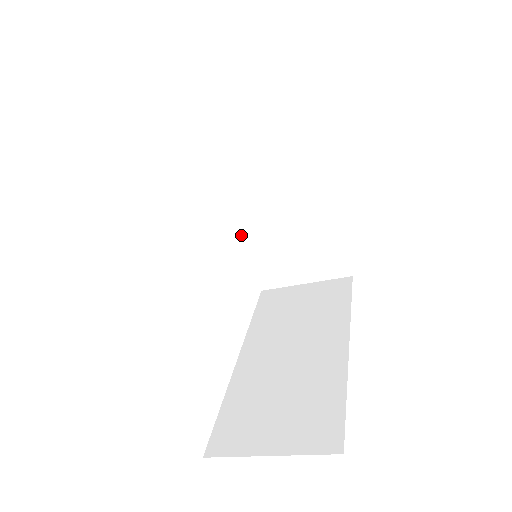
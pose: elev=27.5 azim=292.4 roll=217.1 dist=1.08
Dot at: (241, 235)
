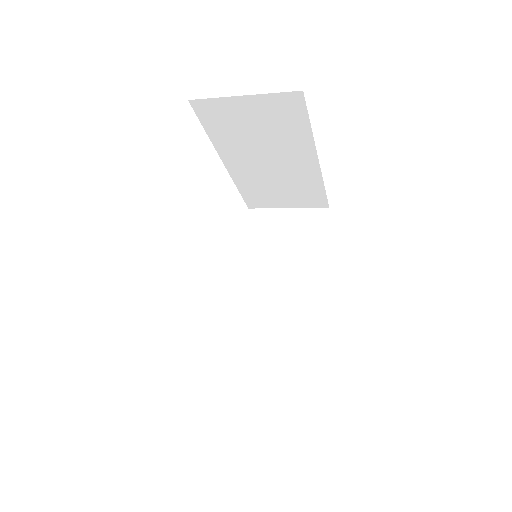
Dot at: (232, 178)
